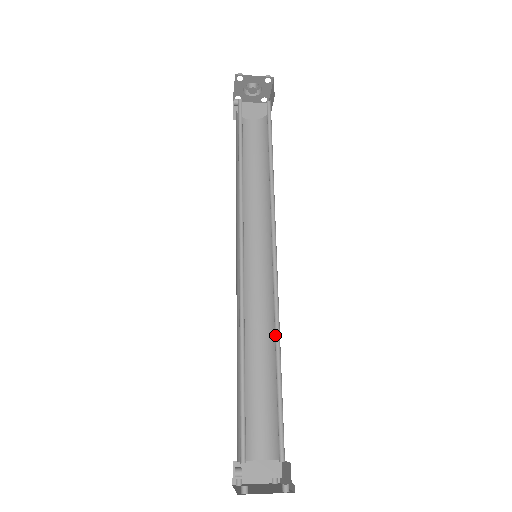
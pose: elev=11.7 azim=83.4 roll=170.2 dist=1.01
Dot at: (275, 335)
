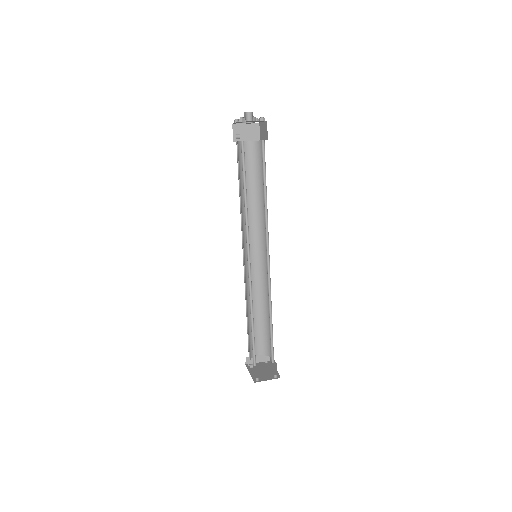
Dot at: (269, 305)
